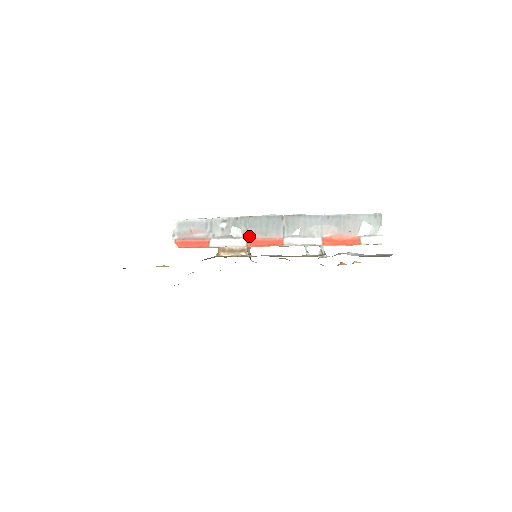
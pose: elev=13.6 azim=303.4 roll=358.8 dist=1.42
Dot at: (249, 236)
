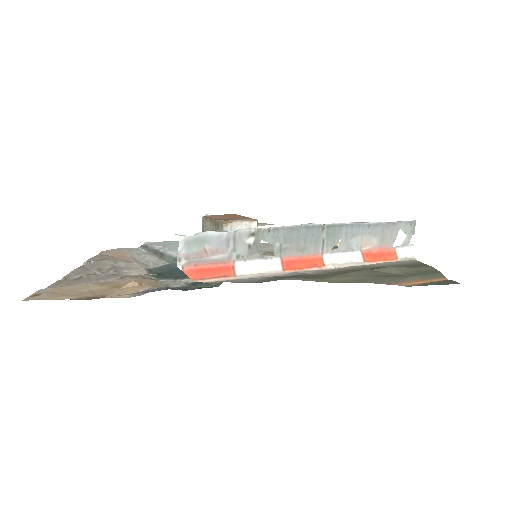
Dot at: (283, 254)
